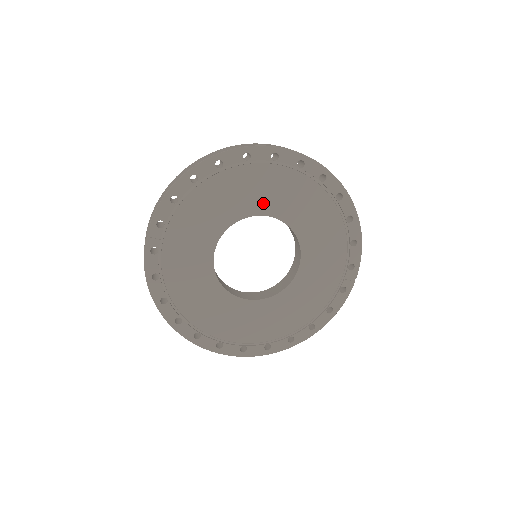
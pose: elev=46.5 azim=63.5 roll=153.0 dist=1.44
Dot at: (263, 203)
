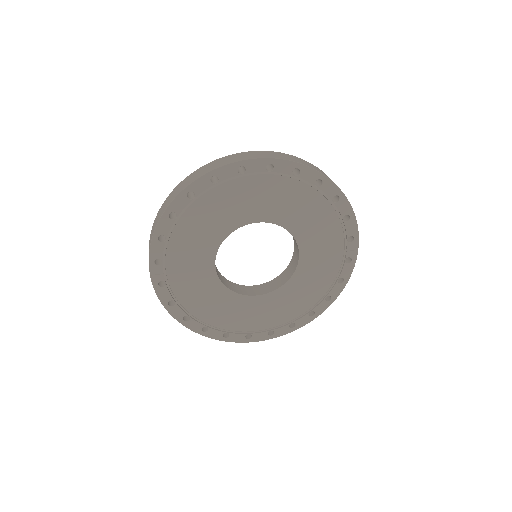
Dot at: (245, 213)
